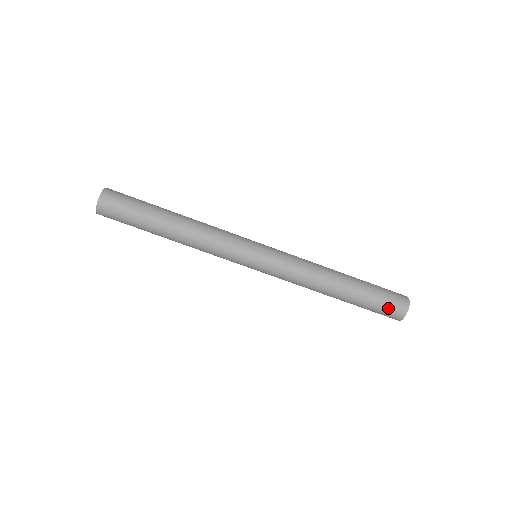
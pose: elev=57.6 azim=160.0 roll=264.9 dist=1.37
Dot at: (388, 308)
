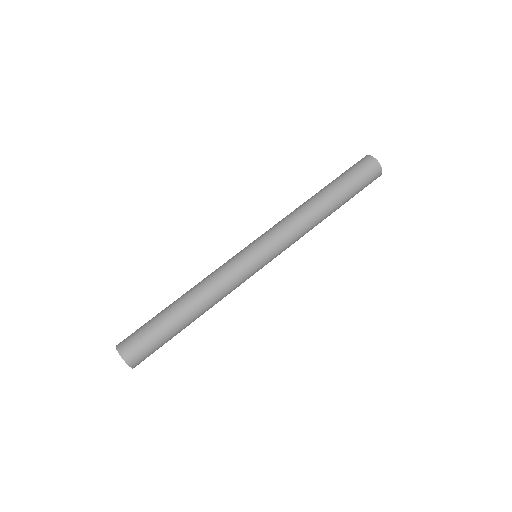
Dot at: (367, 178)
